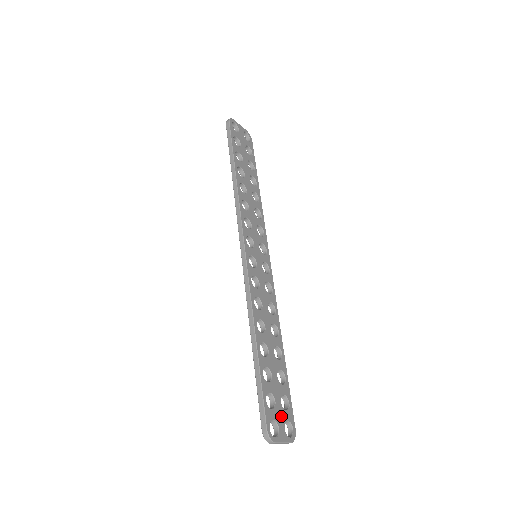
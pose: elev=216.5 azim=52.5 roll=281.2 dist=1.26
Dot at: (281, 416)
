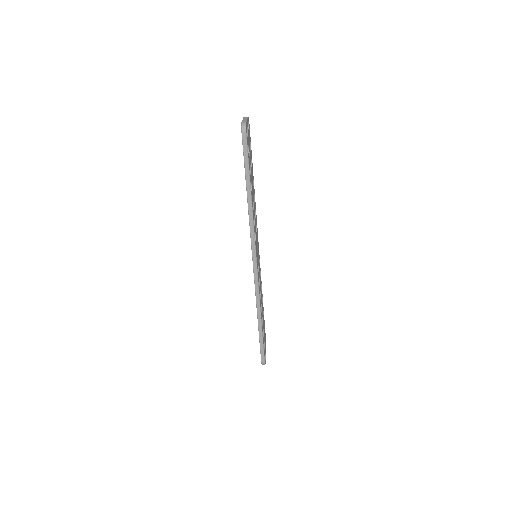
Dot at: (265, 346)
